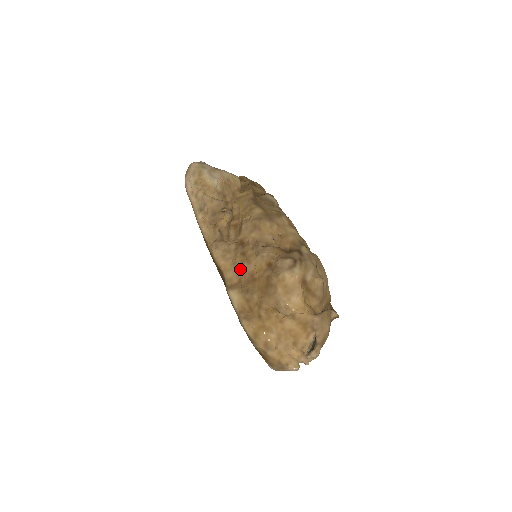
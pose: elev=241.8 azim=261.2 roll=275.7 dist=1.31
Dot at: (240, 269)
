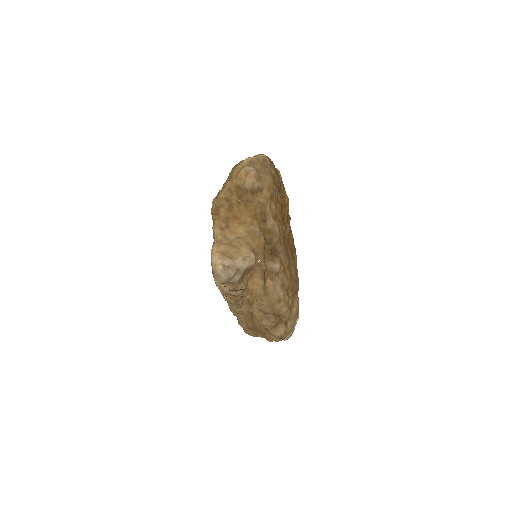
Dot at: (248, 321)
